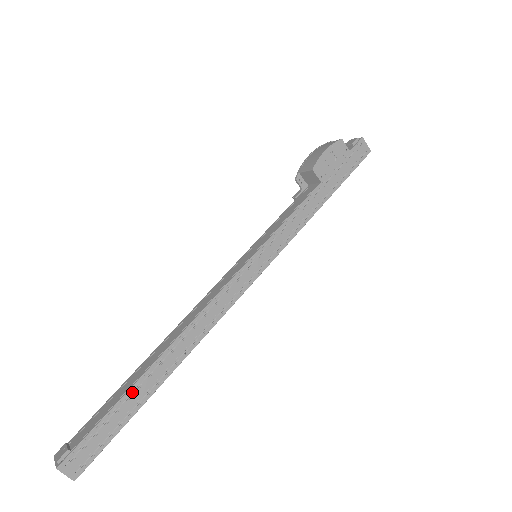
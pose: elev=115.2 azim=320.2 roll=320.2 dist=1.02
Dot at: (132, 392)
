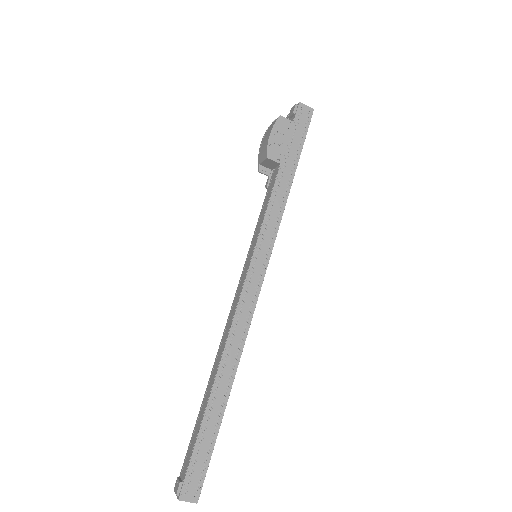
Dot at: (207, 416)
